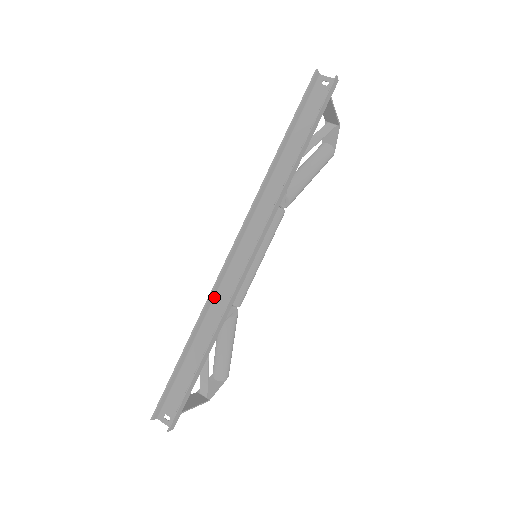
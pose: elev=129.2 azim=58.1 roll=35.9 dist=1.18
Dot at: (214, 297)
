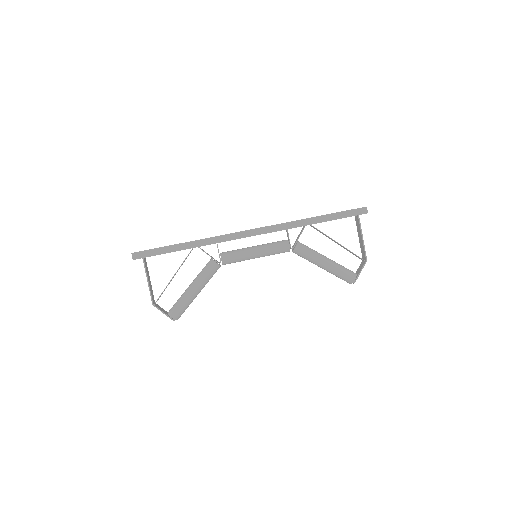
Dot at: occluded
